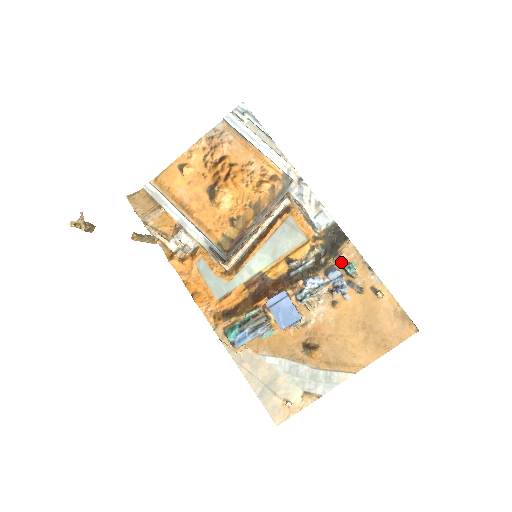
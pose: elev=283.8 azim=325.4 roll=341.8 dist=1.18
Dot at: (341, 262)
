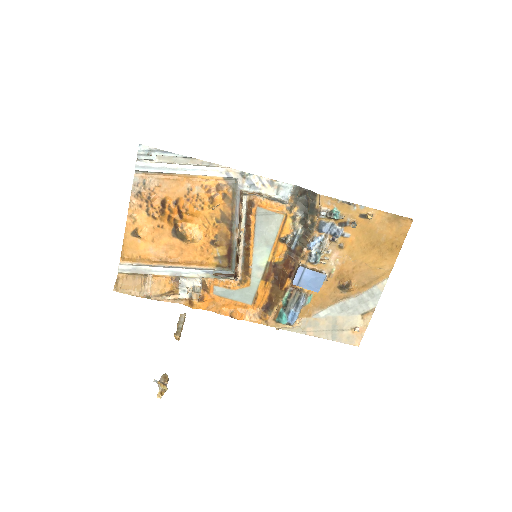
Dot at: (325, 215)
